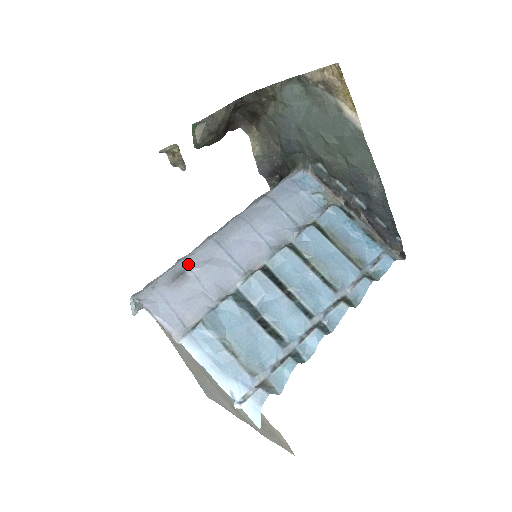
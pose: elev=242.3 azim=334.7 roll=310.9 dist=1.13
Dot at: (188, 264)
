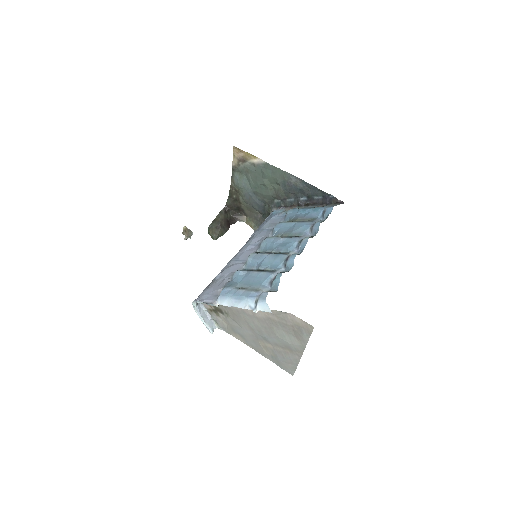
Dot at: occluded
